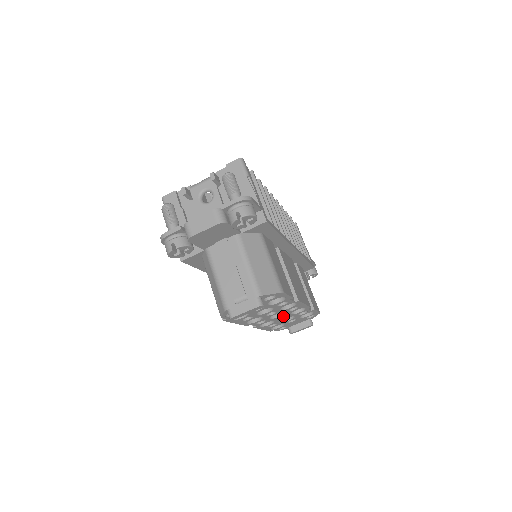
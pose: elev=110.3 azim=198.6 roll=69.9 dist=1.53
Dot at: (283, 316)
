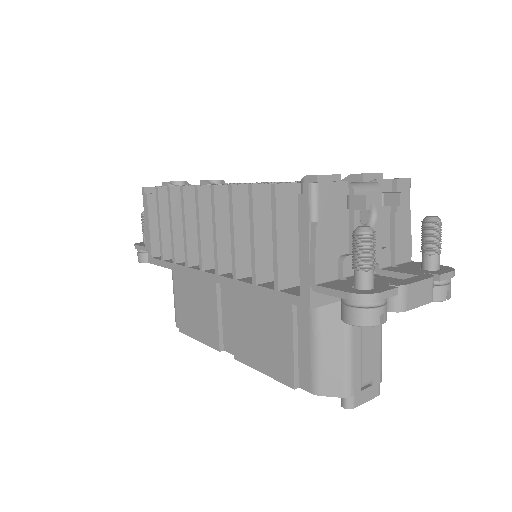
Dot at: occluded
